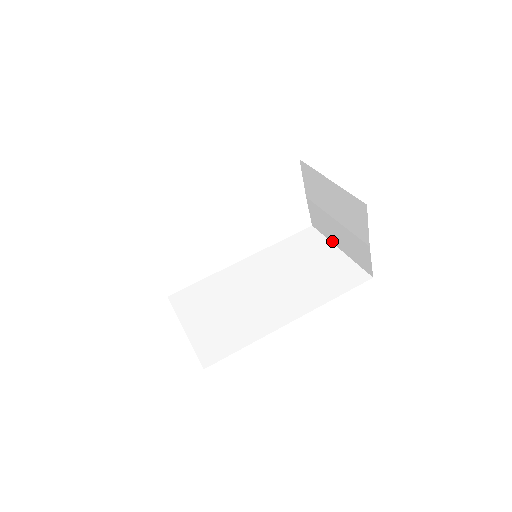
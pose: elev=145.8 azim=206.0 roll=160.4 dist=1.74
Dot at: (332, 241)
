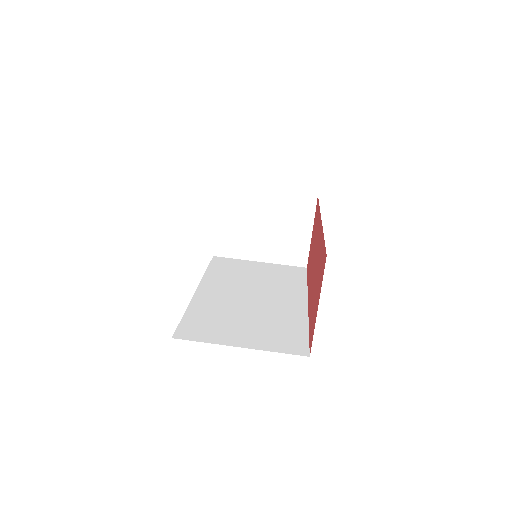
Dot at: (248, 258)
